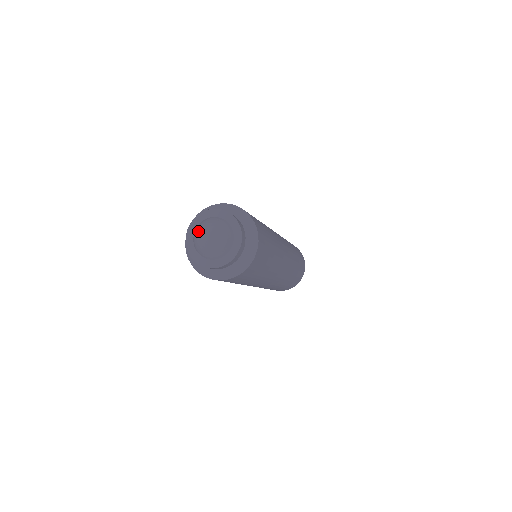
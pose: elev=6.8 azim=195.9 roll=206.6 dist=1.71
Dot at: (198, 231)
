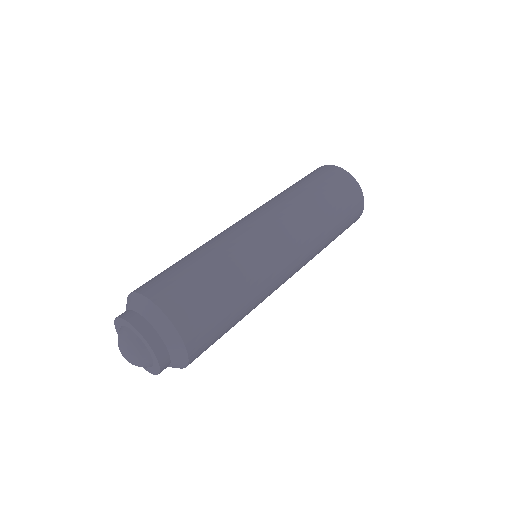
Dot at: (124, 342)
